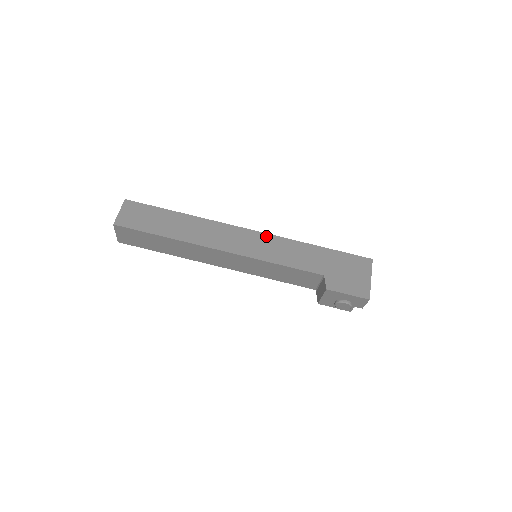
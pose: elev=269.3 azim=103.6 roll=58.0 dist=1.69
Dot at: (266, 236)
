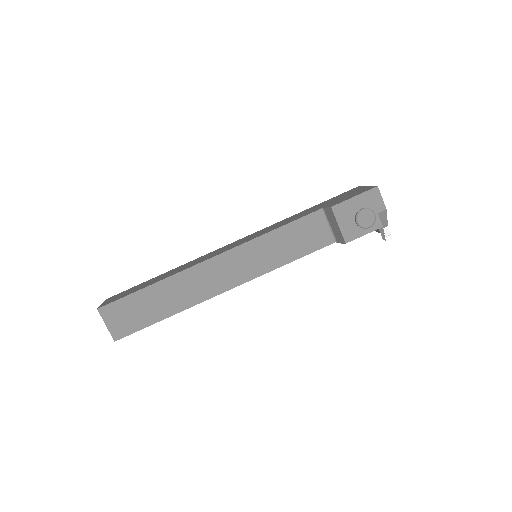
Dot at: (252, 234)
